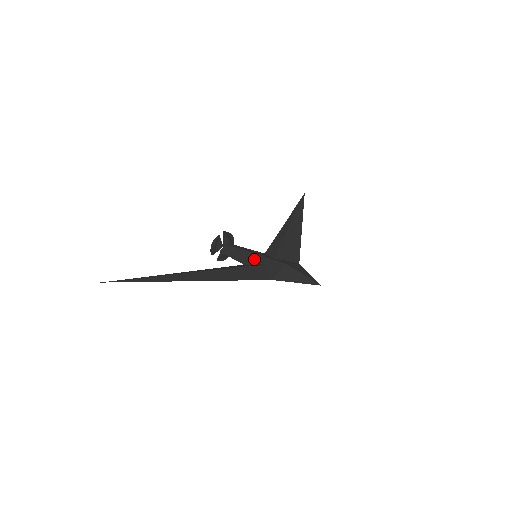
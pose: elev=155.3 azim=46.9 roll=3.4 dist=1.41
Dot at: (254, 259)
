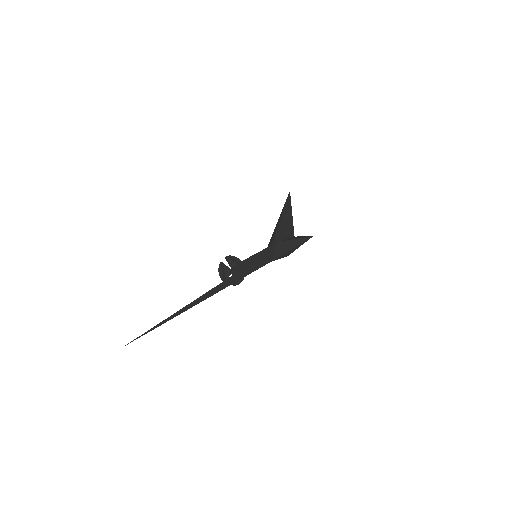
Dot at: (254, 259)
